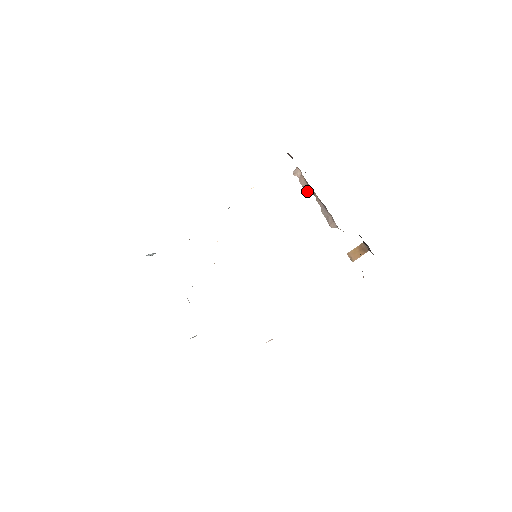
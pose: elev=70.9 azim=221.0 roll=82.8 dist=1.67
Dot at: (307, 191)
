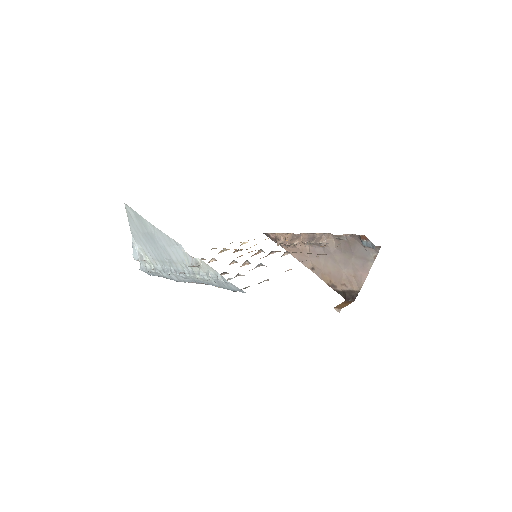
Dot at: (292, 242)
